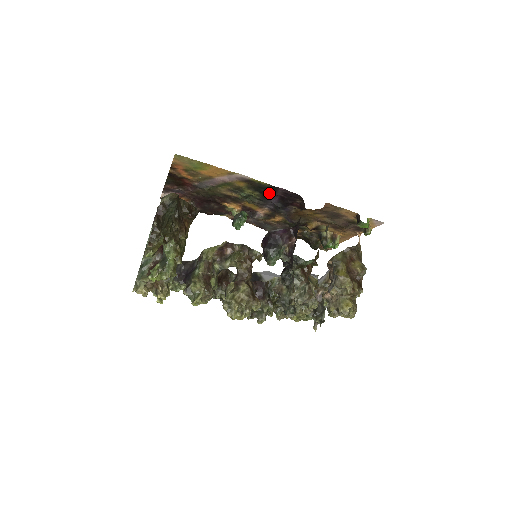
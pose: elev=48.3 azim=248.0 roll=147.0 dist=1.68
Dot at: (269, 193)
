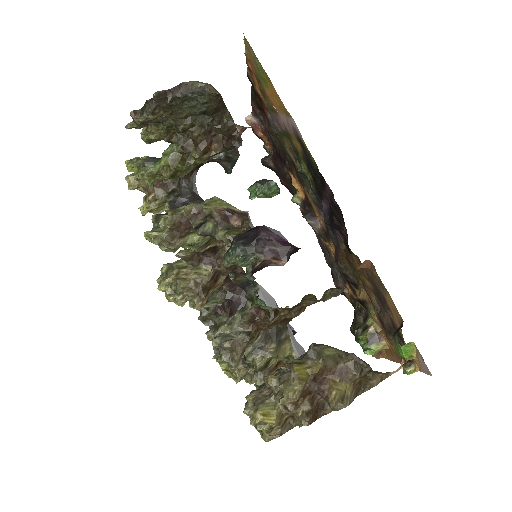
Dot at: (320, 185)
